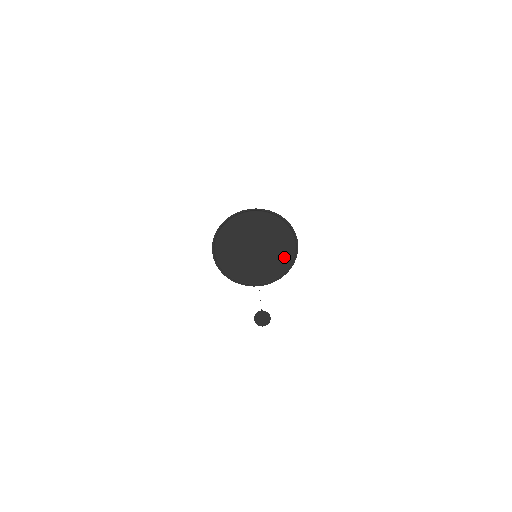
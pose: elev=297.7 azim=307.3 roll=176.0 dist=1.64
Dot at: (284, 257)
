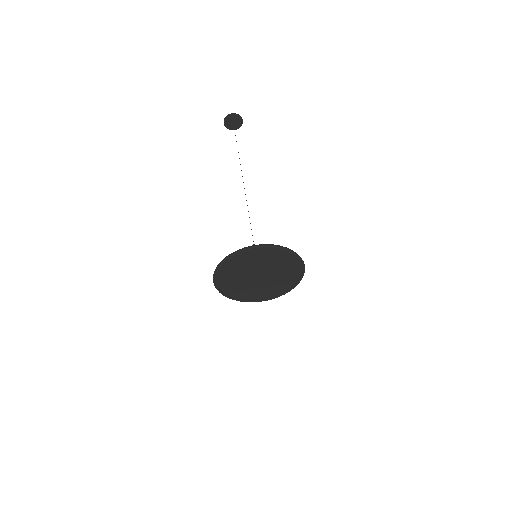
Dot at: (291, 265)
